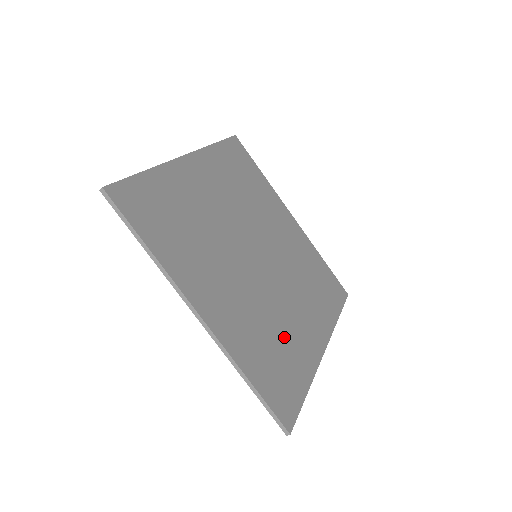
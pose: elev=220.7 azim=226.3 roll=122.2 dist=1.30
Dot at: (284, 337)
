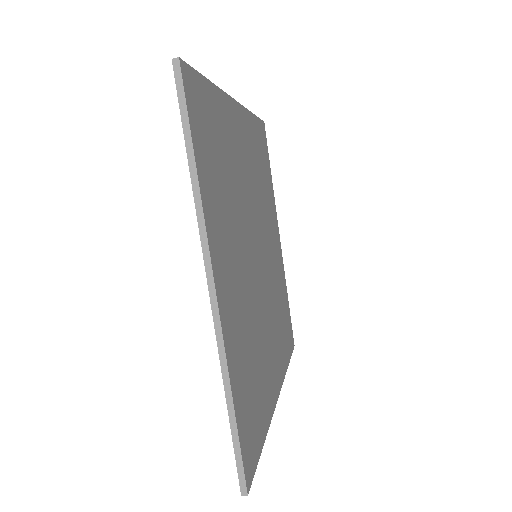
Dot at: (260, 364)
